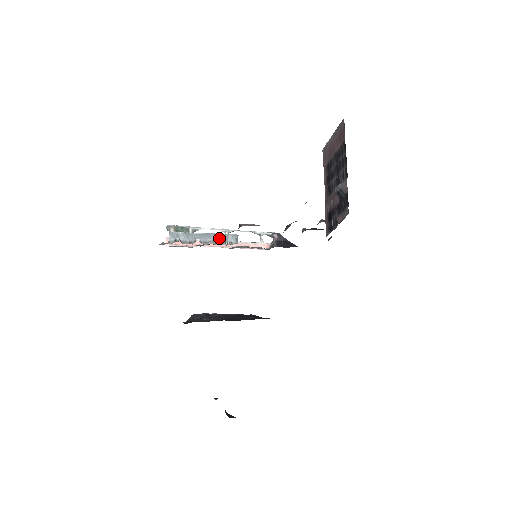
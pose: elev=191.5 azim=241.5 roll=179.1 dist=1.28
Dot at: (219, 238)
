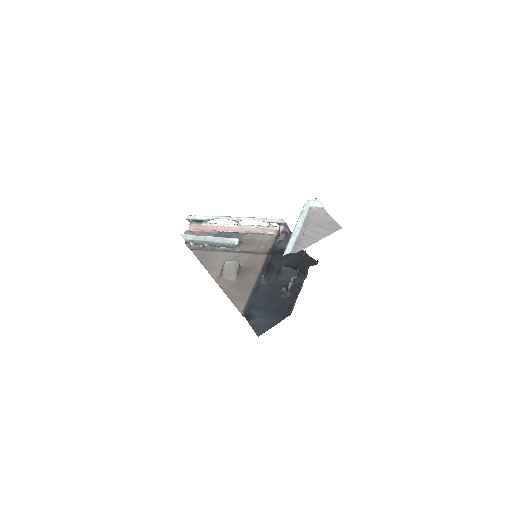
Dot at: (222, 245)
